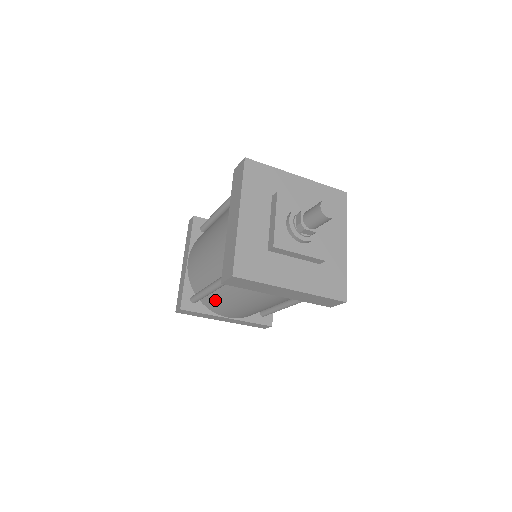
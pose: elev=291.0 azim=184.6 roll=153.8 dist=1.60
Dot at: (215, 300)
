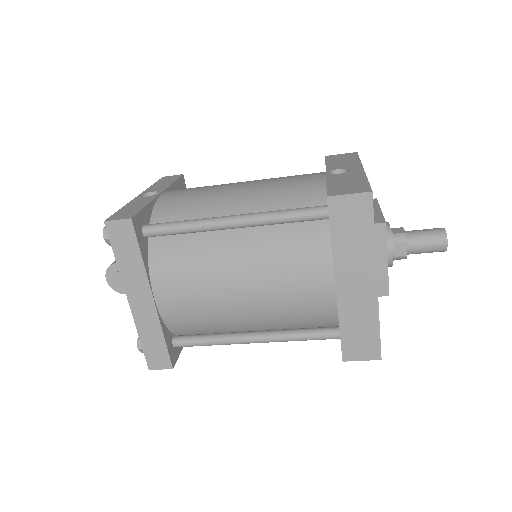
Dot at: occluded
